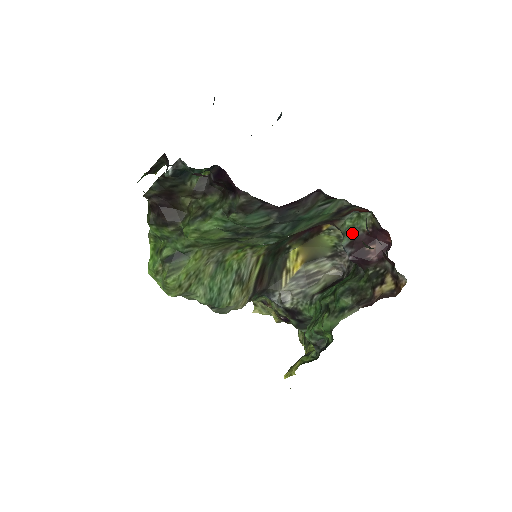
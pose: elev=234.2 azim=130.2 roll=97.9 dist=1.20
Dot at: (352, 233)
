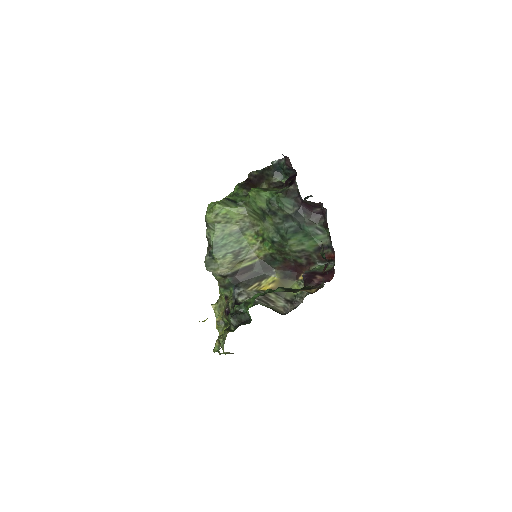
Dot at: (316, 270)
